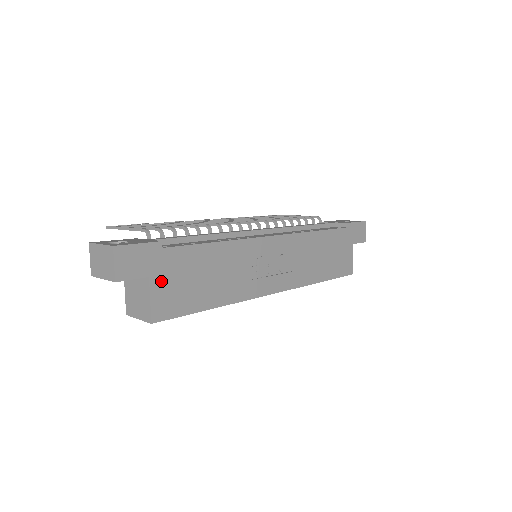
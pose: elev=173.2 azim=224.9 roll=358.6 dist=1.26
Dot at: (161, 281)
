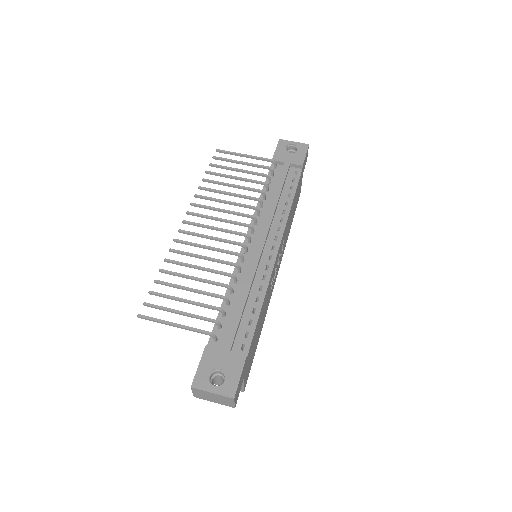
Dot at: (246, 370)
